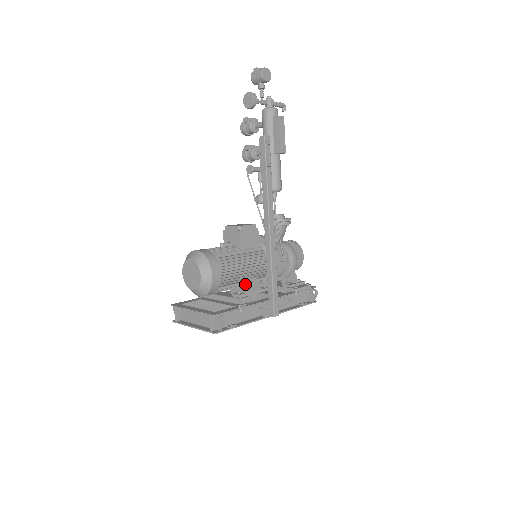
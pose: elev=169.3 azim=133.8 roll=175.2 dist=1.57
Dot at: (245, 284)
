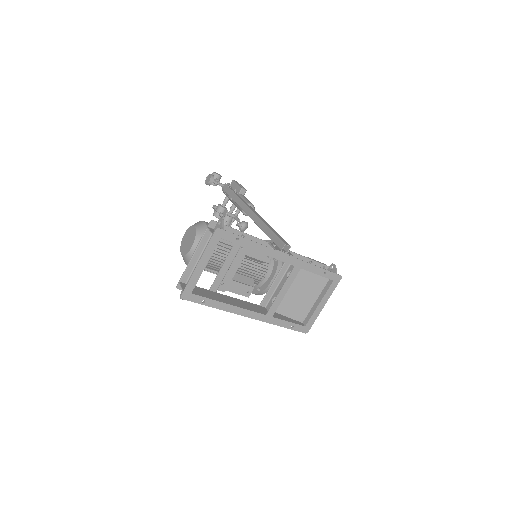
Dot at: occluded
